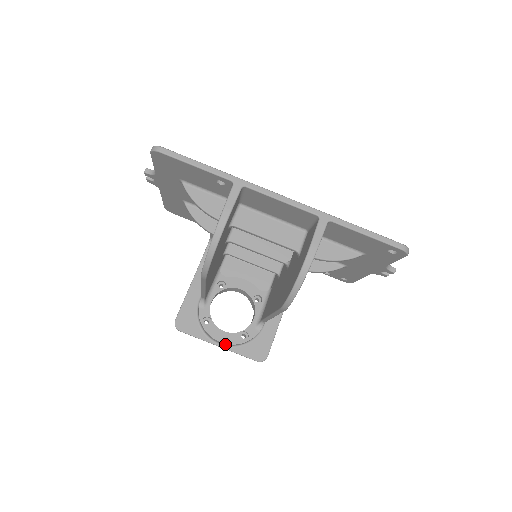
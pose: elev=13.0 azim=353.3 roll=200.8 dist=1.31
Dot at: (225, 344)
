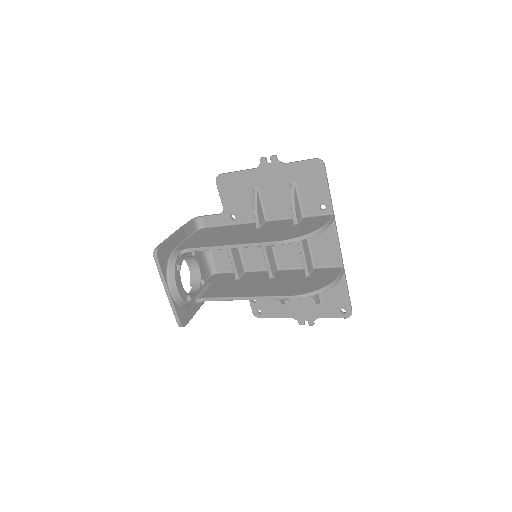
Dot at: (175, 294)
